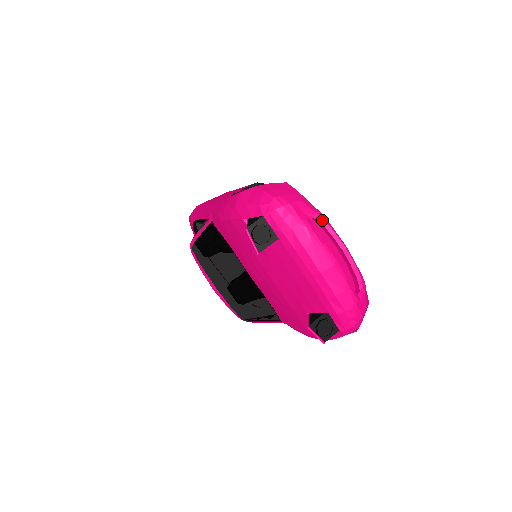
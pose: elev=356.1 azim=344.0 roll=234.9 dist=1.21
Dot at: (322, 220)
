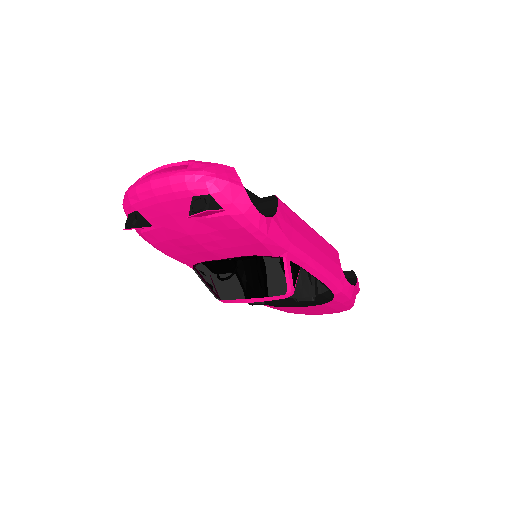
Dot at: (144, 176)
